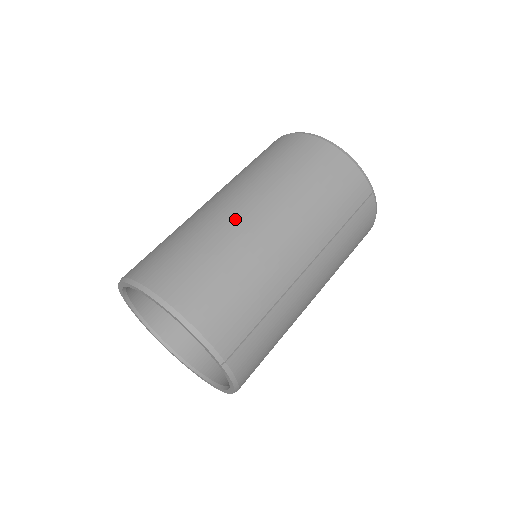
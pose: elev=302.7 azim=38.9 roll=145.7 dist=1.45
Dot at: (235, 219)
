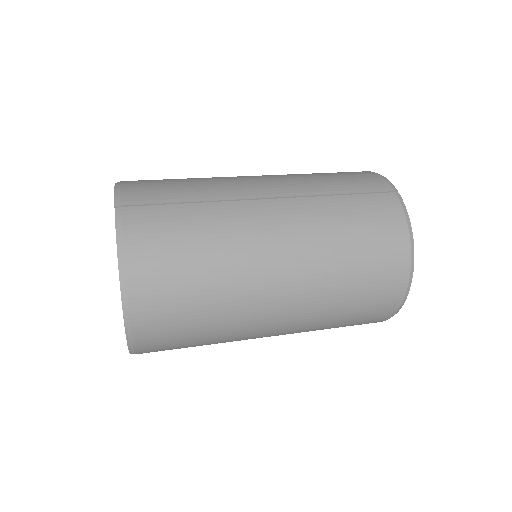
Dot at: occluded
